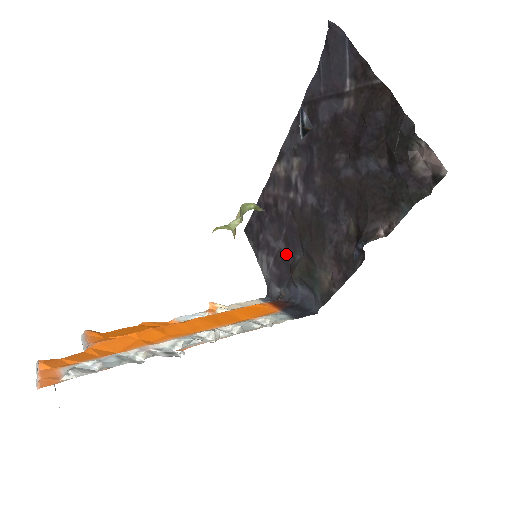
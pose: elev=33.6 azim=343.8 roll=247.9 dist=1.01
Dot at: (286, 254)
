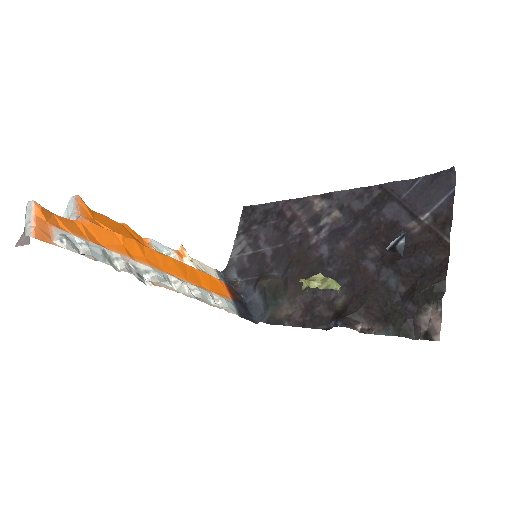
Dot at: (267, 261)
